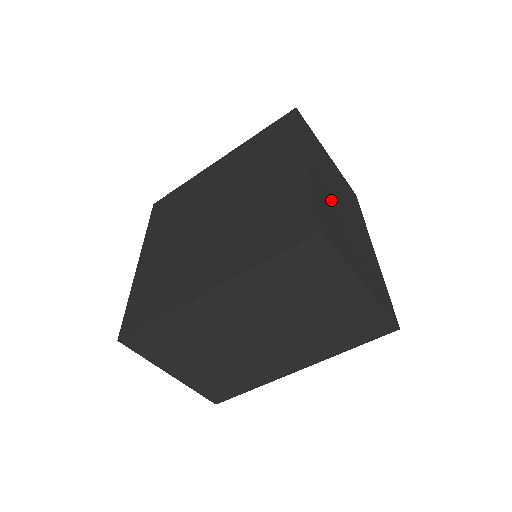
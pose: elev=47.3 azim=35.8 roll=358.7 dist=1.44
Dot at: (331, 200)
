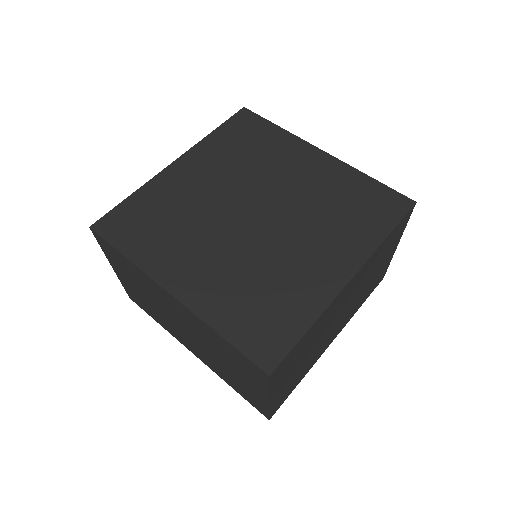
Dot at: (330, 318)
